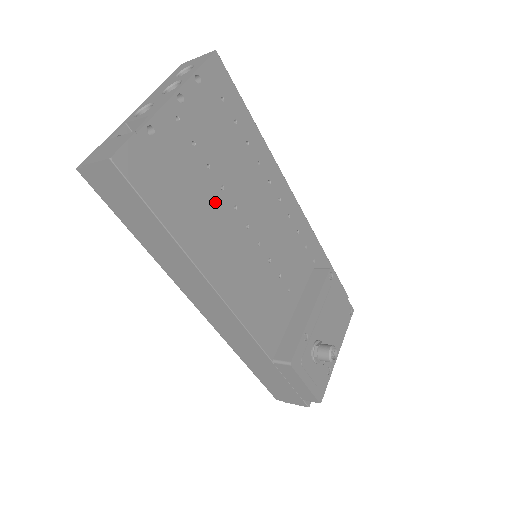
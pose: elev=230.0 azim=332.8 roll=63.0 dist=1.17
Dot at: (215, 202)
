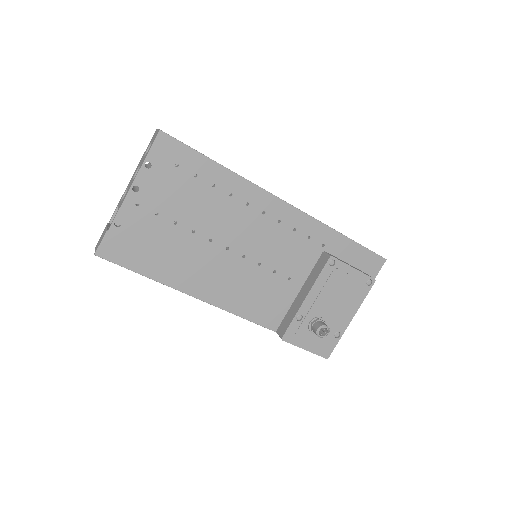
Dot at: (188, 245)
